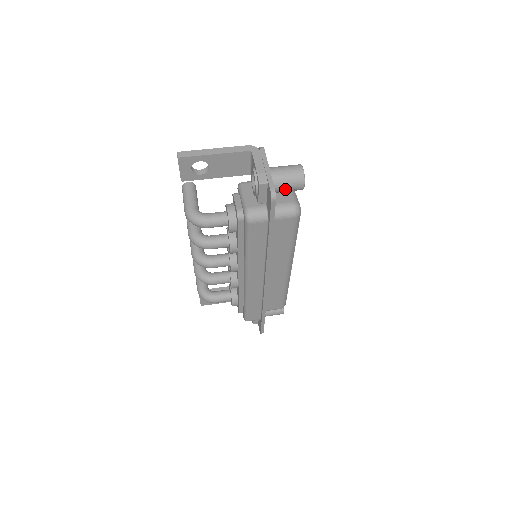
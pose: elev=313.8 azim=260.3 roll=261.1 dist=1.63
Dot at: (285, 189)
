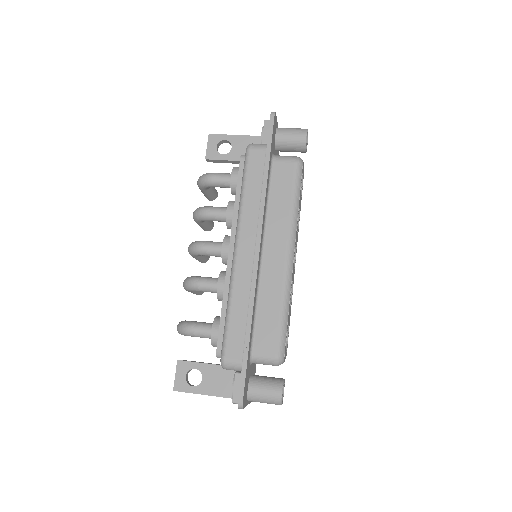
Dot at: (289, 136)
